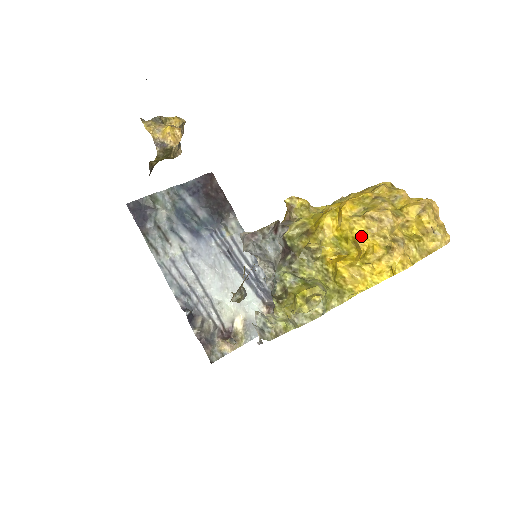
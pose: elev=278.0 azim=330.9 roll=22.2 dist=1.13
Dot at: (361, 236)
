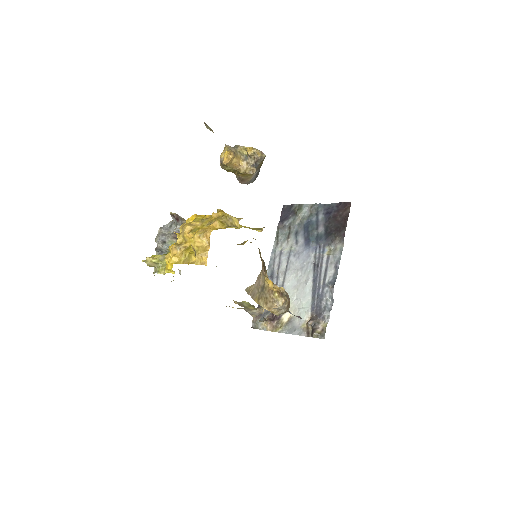
Dot at: occluded
